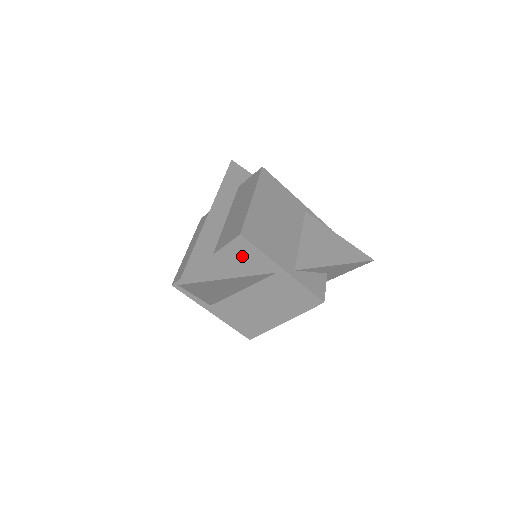
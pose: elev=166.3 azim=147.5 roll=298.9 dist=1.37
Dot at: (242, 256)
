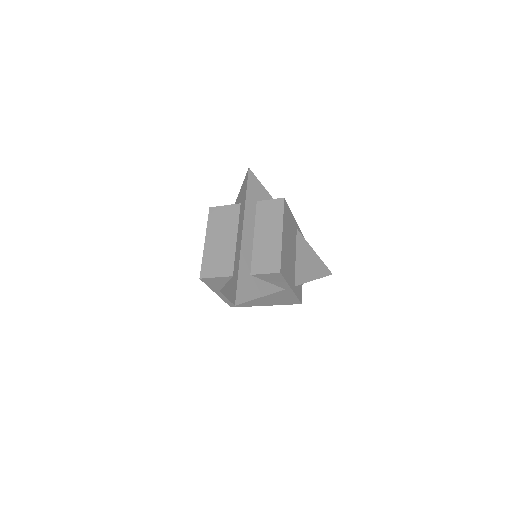
Dot at: (270, 280)
